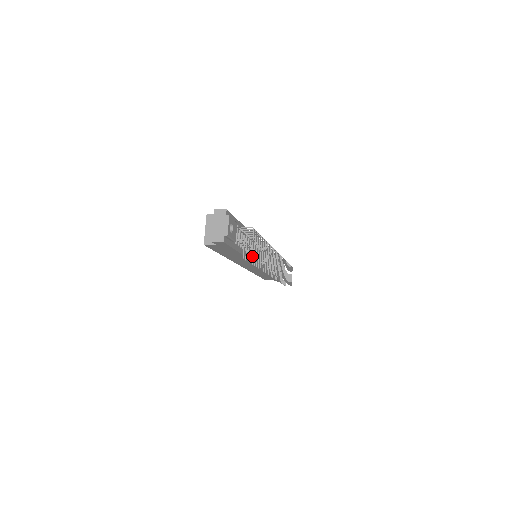
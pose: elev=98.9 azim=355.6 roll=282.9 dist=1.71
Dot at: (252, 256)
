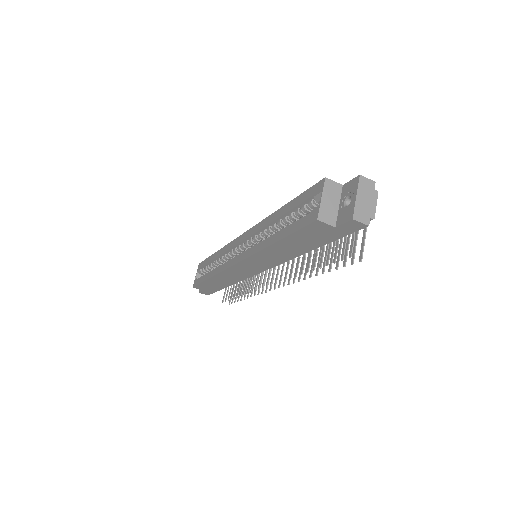
Dot at: (361, 257)
